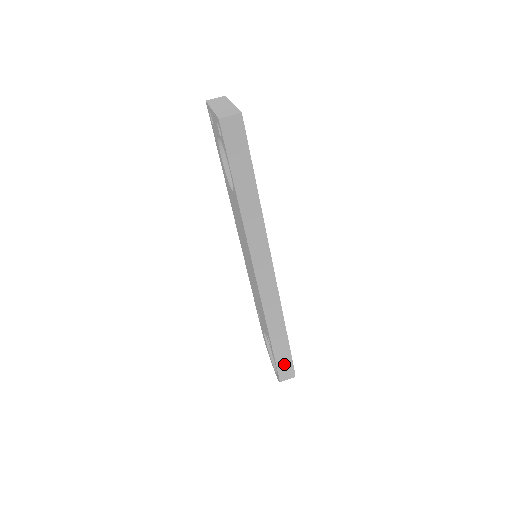
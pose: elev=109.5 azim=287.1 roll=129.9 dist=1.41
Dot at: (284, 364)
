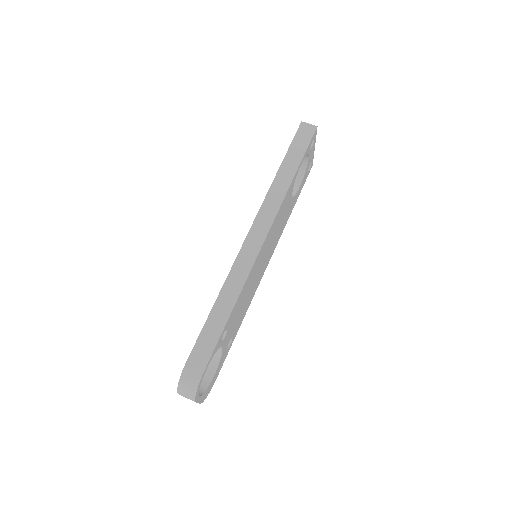
Dot at: (201, 353)
